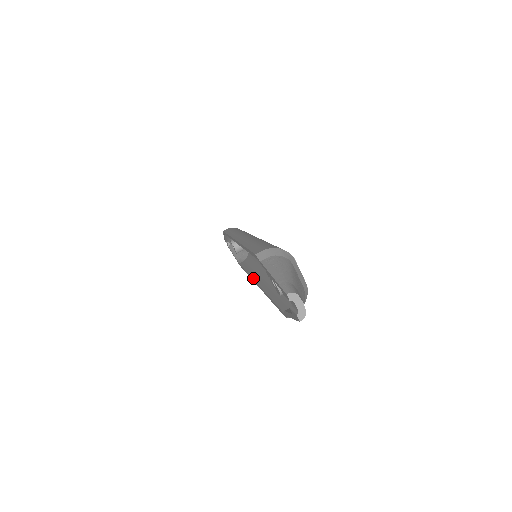
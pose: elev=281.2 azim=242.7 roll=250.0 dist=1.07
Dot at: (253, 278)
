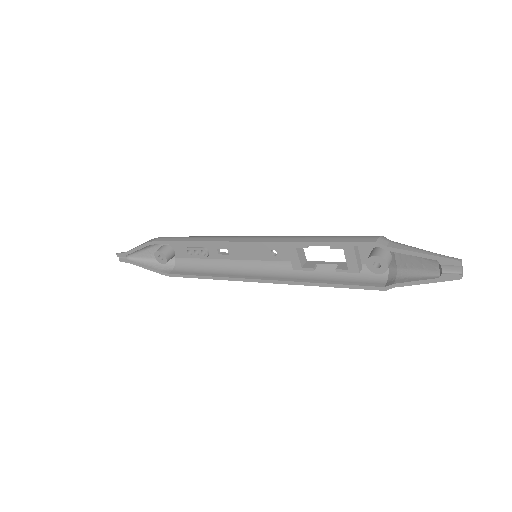
Dot at: (249, 278)
